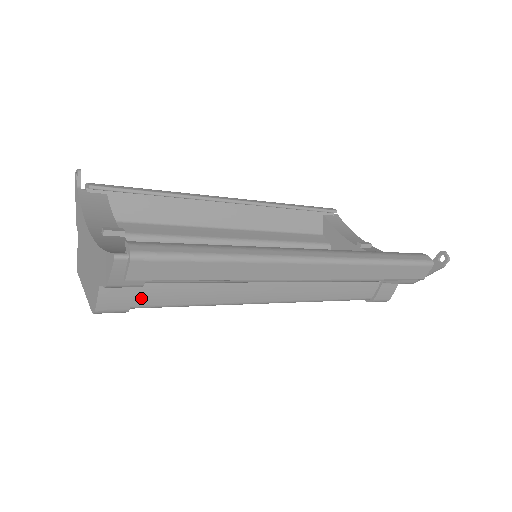
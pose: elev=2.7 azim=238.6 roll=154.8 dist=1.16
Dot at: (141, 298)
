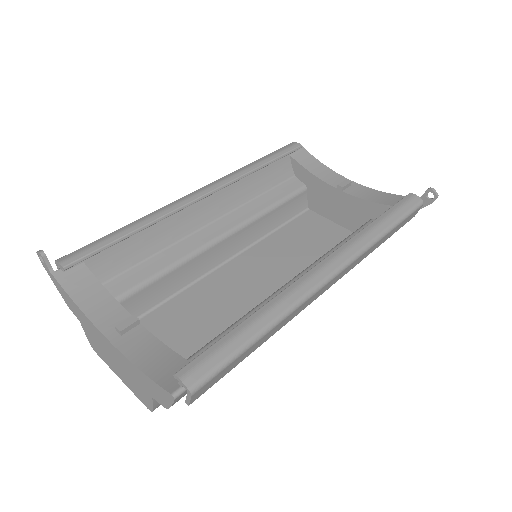
Dot at: occluded
